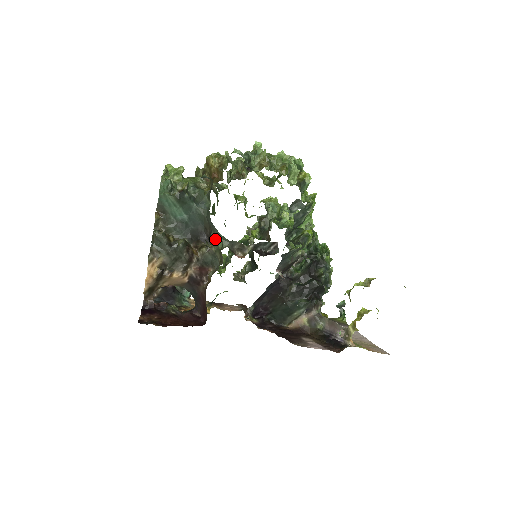
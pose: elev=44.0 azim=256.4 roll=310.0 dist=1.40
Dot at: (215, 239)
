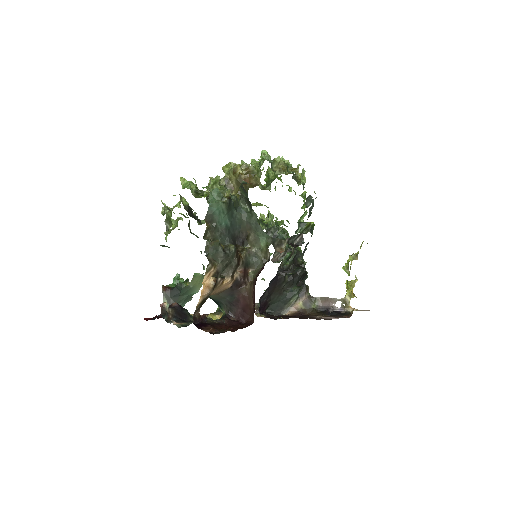
Dot at: (255, 240)
